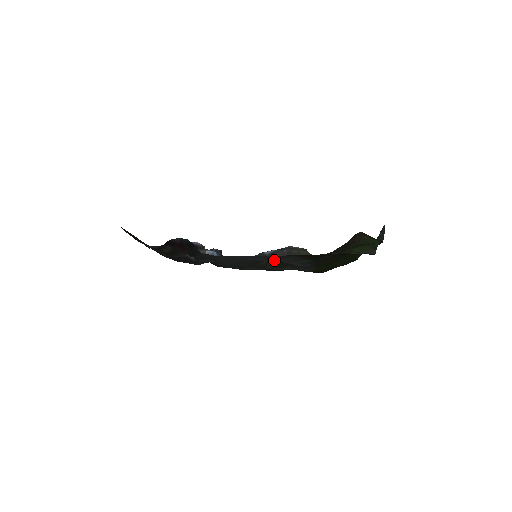
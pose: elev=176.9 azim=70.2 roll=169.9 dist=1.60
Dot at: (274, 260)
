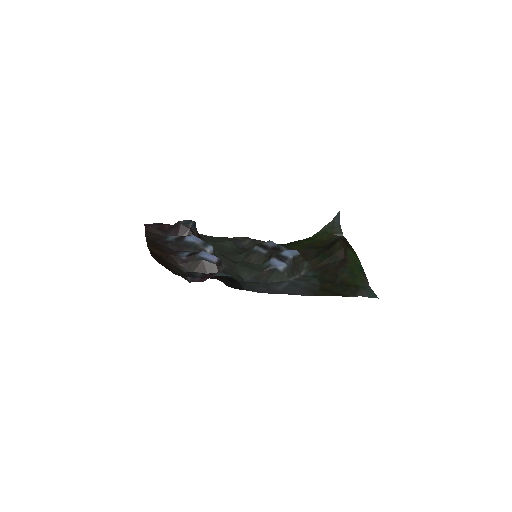
Dot at: (292, 282)
